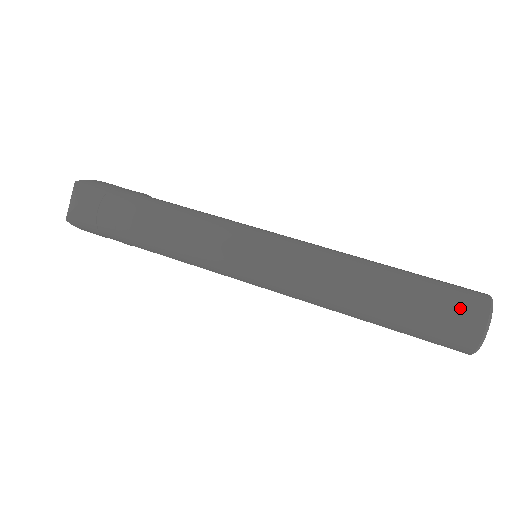
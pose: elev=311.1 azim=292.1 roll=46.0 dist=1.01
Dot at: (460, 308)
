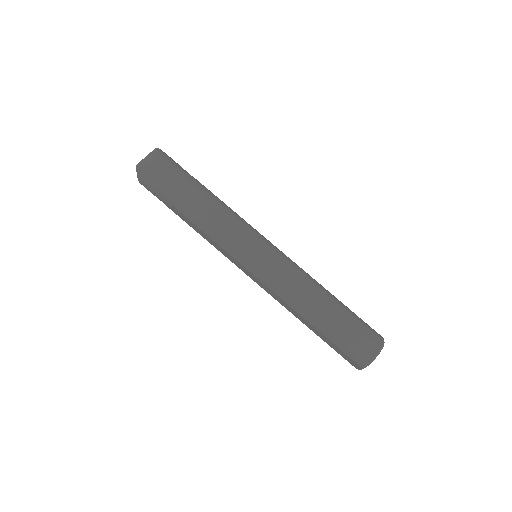
Dot at: (369, 334)
